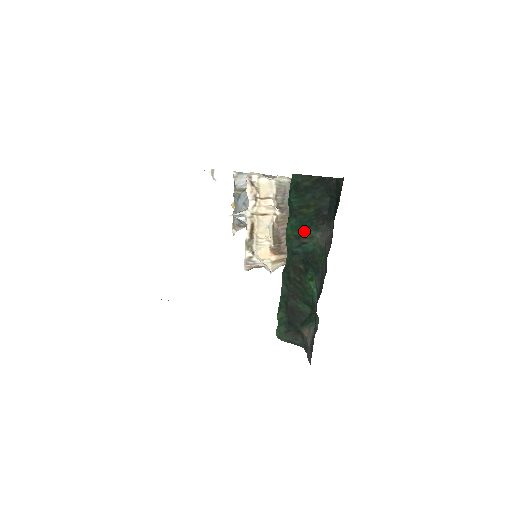
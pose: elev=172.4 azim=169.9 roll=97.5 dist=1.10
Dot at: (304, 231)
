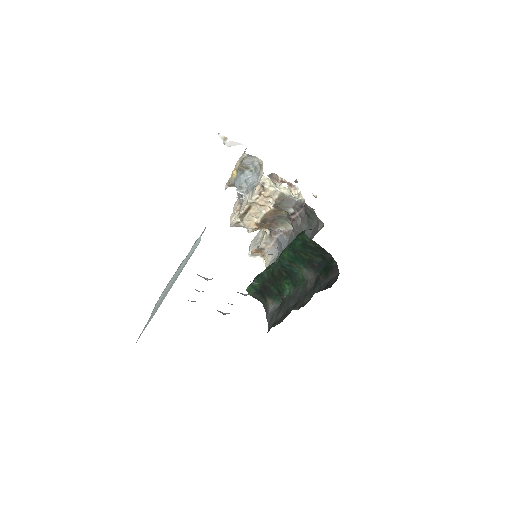
Dot at: (296, 262)
